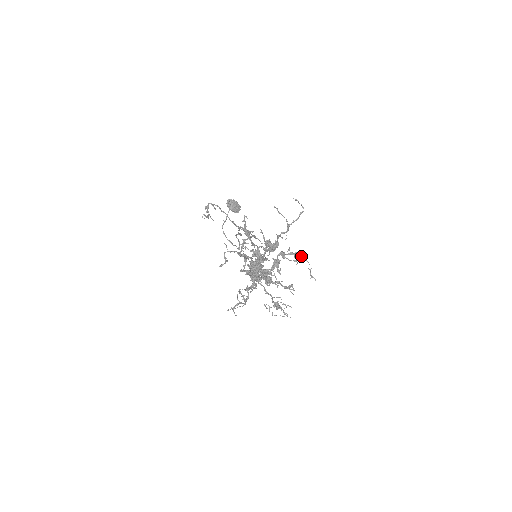
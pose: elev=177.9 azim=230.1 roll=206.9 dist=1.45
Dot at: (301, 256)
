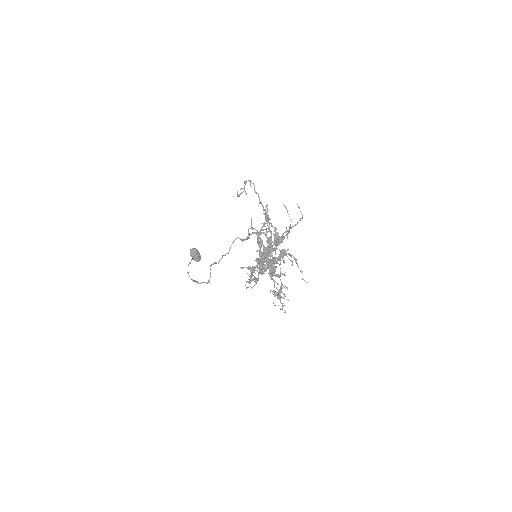
Dot at: occluded
